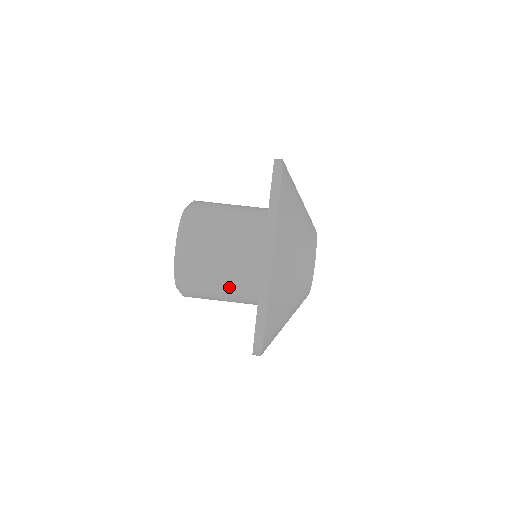
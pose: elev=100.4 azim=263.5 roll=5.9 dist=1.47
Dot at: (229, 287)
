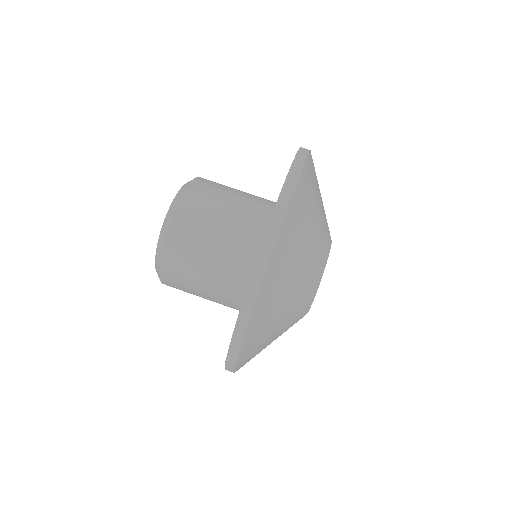
Dot at: (230, 234)
